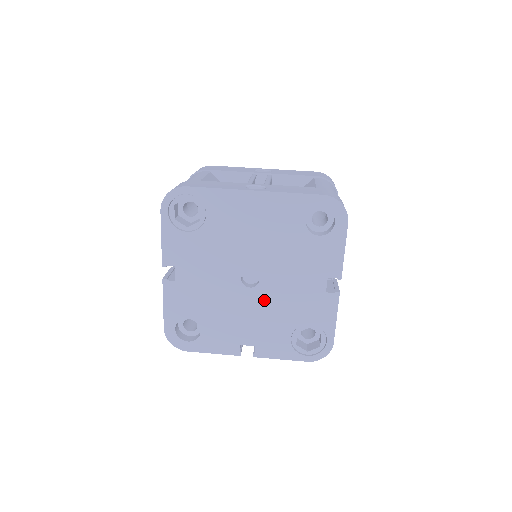
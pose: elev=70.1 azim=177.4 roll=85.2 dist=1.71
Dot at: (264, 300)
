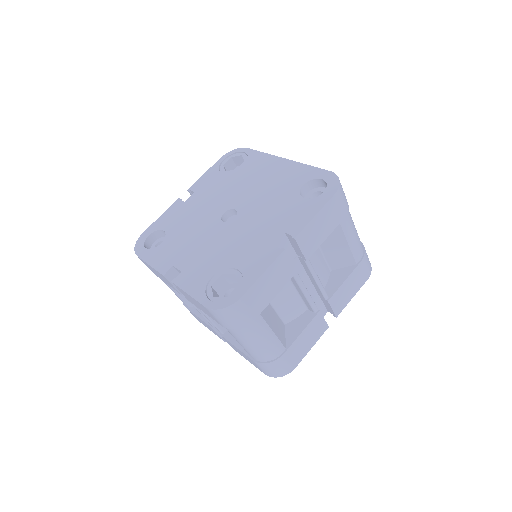
Dot at: (224, 235)
